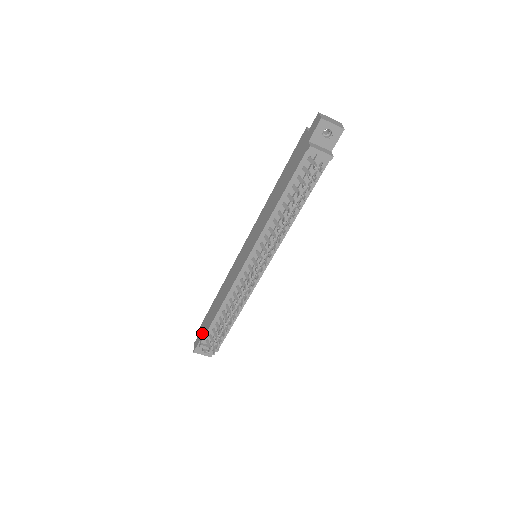
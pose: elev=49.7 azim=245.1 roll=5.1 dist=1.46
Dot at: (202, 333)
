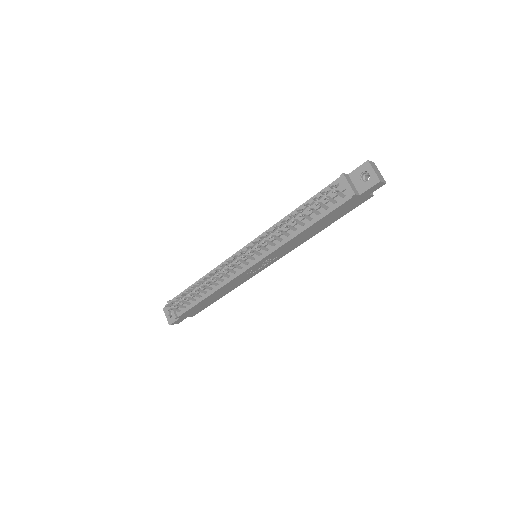
Dot at: occluded
